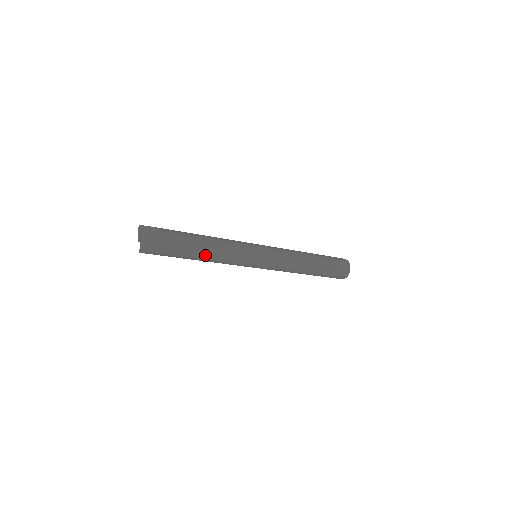
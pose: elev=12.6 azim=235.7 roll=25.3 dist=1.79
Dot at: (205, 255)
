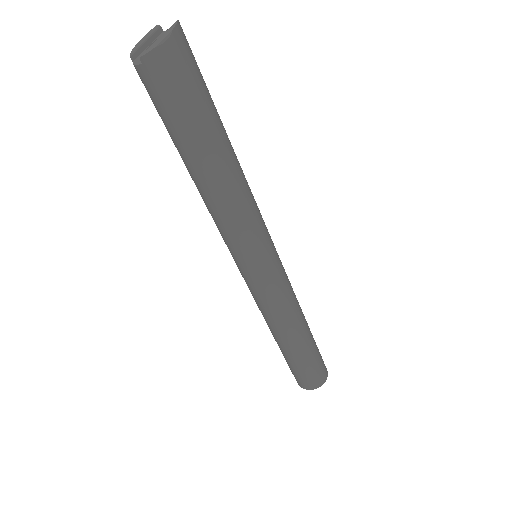
Dot at: (230, 165)
